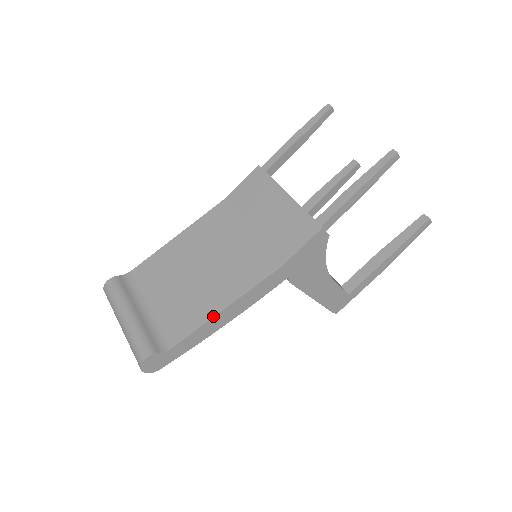
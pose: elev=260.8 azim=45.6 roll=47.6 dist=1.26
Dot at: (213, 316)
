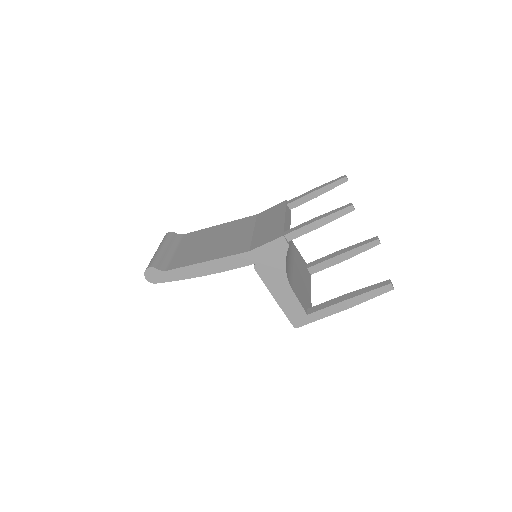
Dot at: (196, 263)
